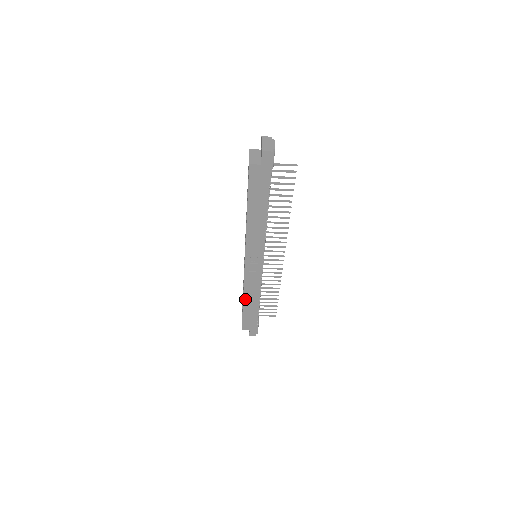
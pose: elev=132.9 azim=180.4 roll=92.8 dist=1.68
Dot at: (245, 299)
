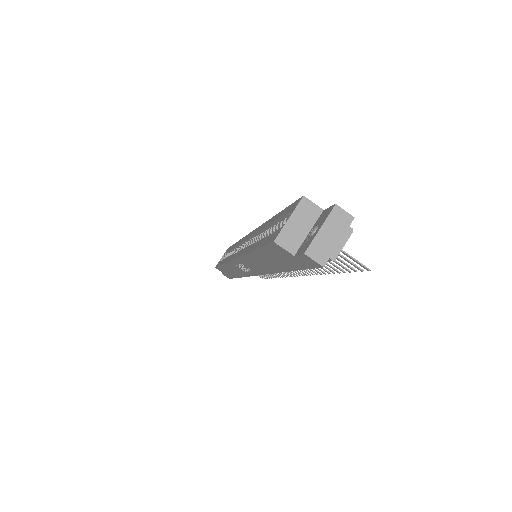
Dot at: (225, 266)
